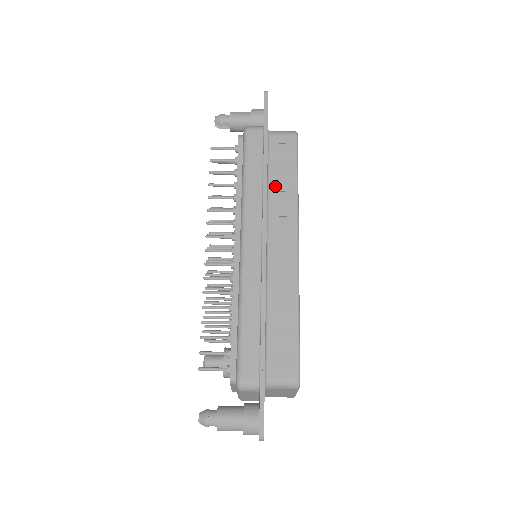
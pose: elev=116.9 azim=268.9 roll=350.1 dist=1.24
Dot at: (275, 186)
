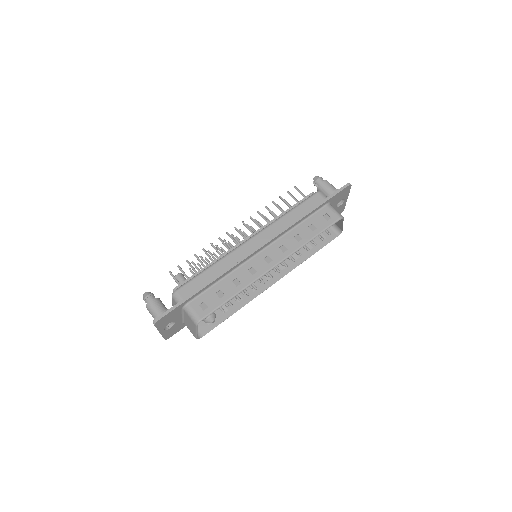
Dot at: (299, 230)
